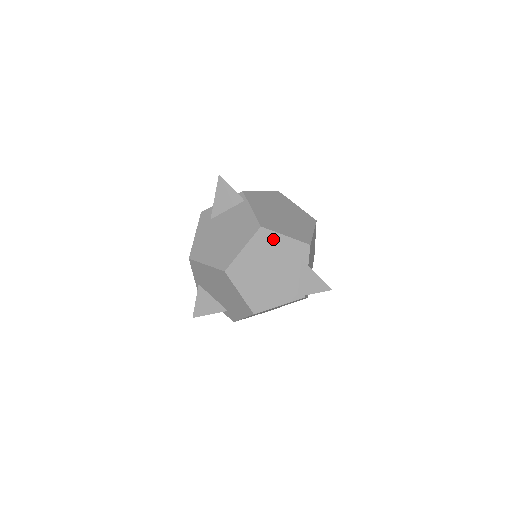
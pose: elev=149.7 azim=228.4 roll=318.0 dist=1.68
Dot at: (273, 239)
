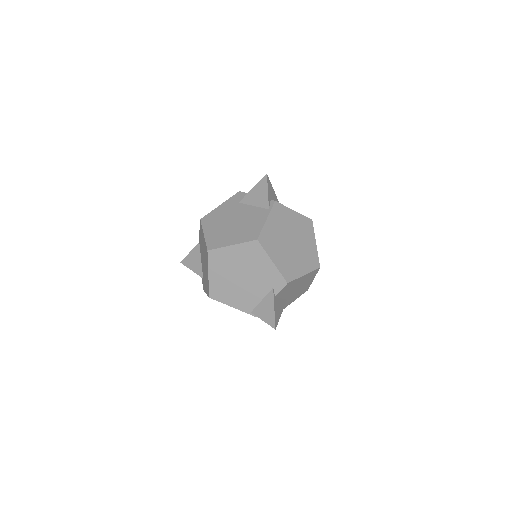
Dot at: (261, 256)
